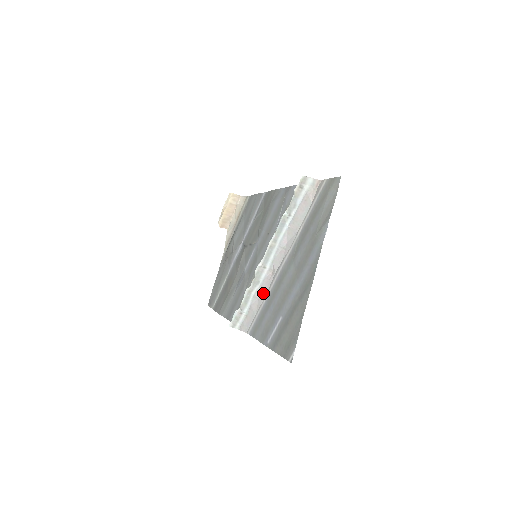
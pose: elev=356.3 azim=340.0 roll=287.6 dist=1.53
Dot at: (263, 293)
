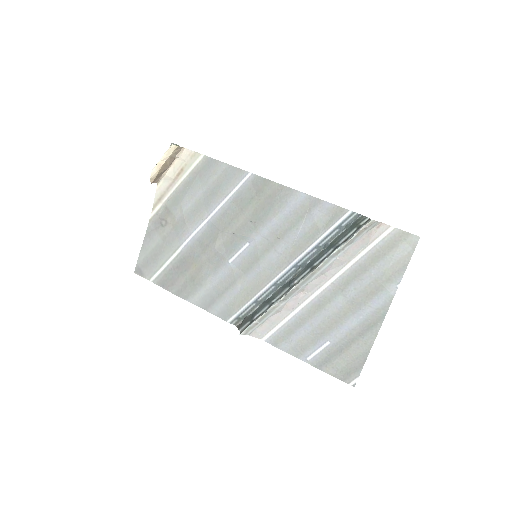
Dot at: (289, 309)
